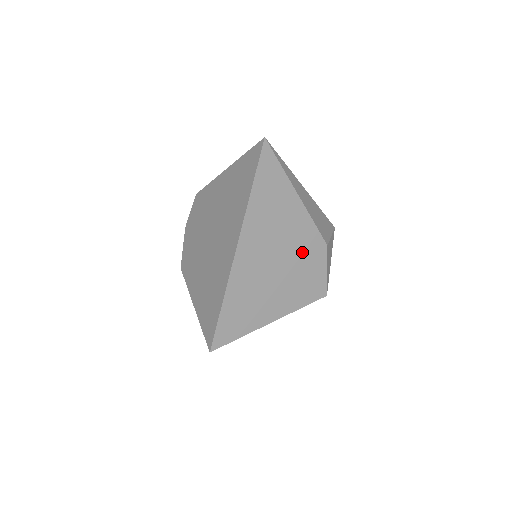
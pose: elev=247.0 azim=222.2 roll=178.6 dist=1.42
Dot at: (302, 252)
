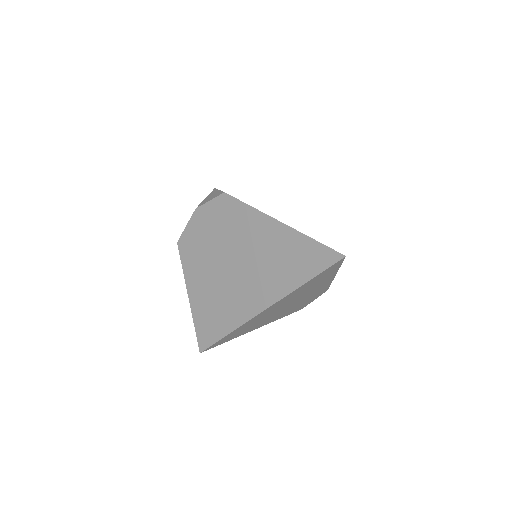
Dot at: (308, 298)
